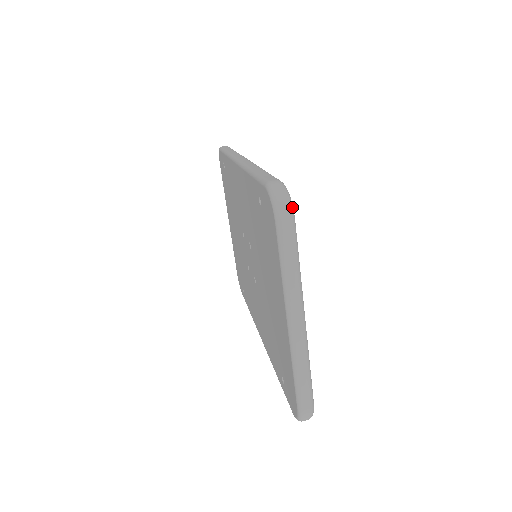
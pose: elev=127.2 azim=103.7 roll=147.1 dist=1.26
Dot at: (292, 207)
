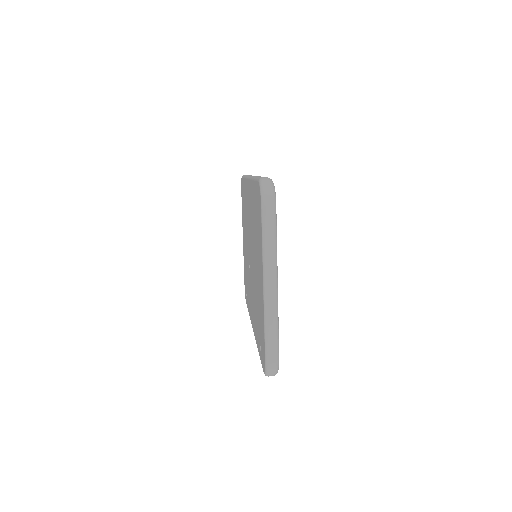
Dot at: (275, 195)
